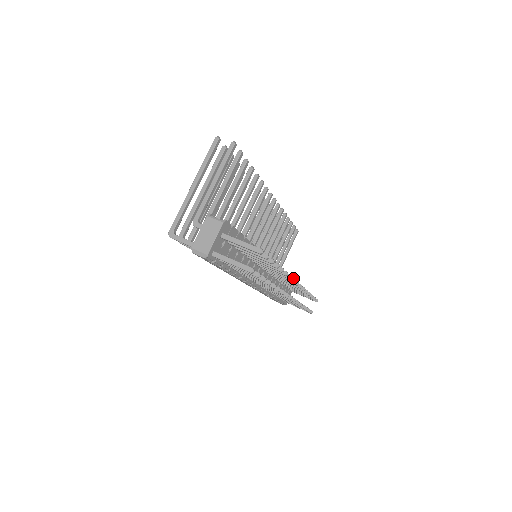
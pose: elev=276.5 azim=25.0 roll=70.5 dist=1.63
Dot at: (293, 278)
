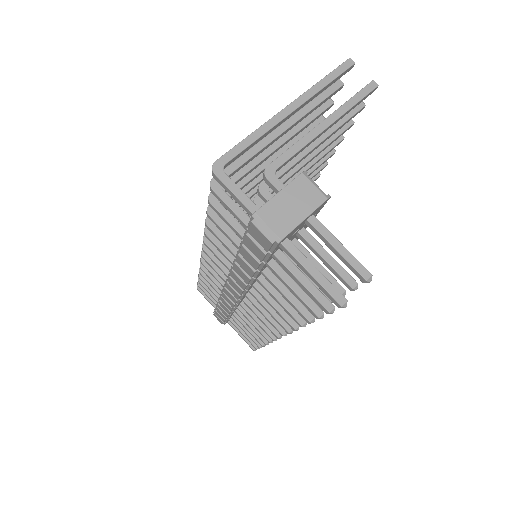
Dot at: occluded
